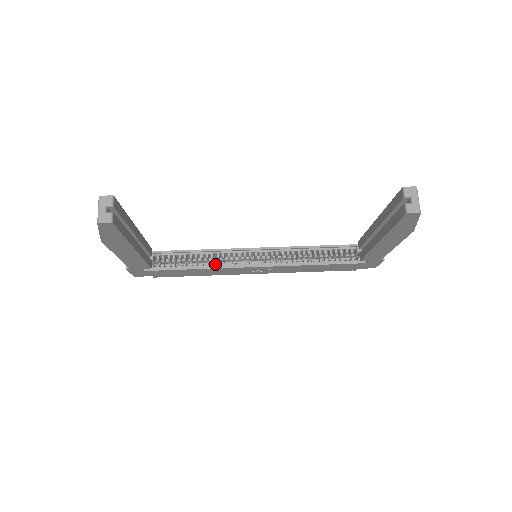
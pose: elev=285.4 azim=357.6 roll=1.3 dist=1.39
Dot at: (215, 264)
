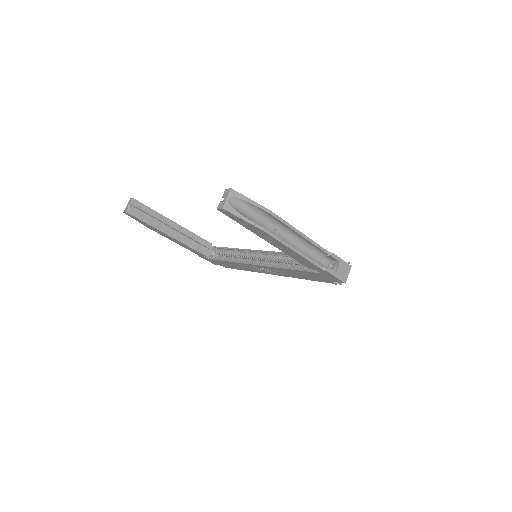
Dot at: occluded
